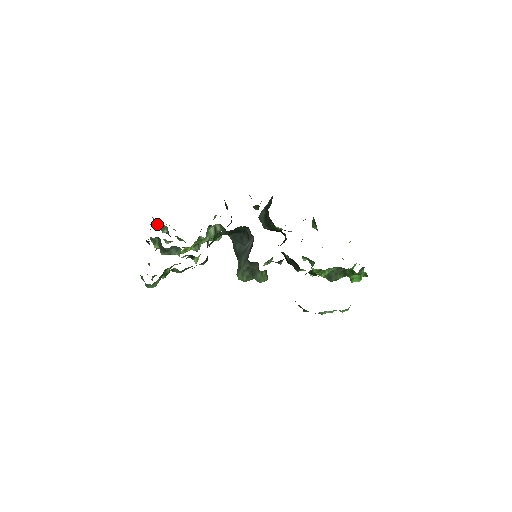
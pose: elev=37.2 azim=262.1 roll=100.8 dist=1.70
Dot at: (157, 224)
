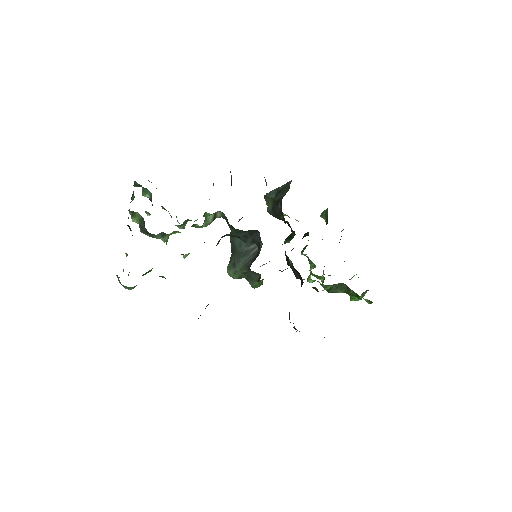
Dot at: (138, 186)
